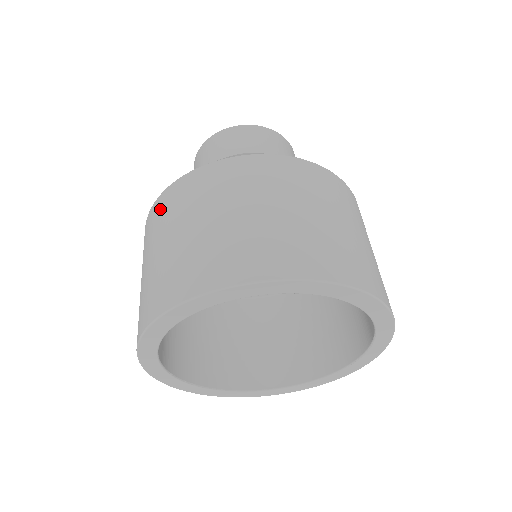
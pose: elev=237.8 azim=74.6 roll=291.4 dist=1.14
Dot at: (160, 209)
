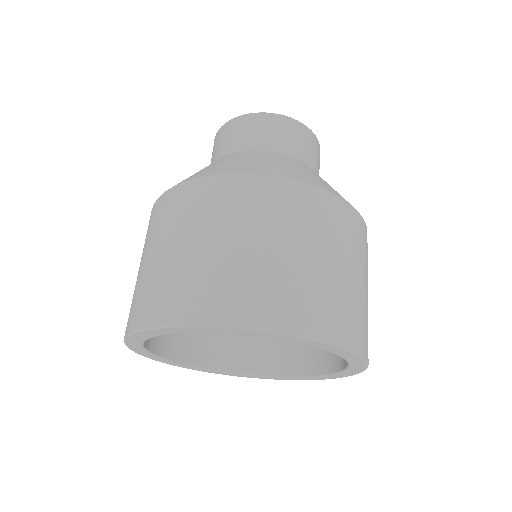
Dot at: (160, 211)
